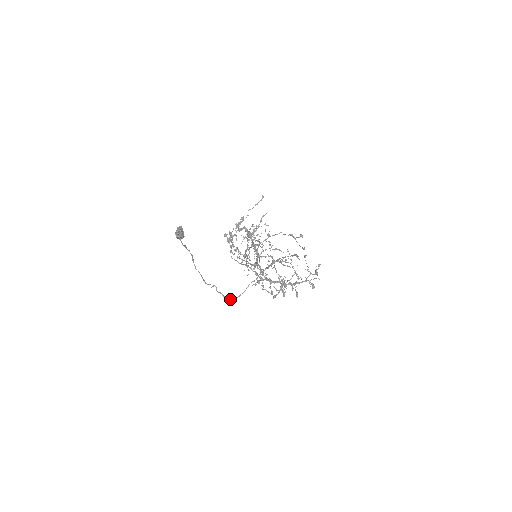
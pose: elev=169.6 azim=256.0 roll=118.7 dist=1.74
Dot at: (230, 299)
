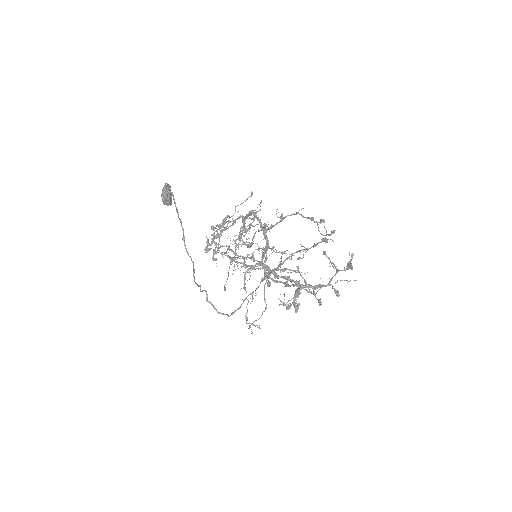
Dot at: (223, 314)
